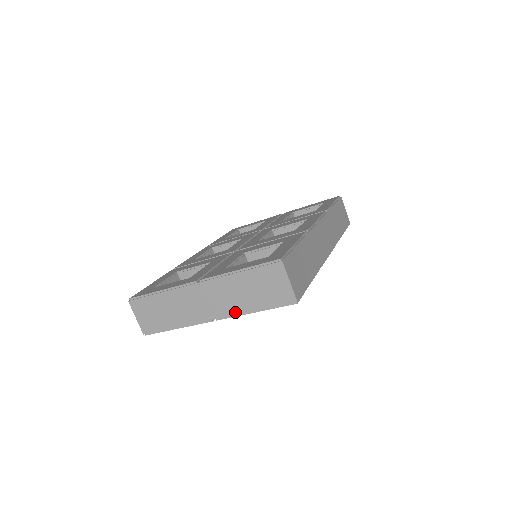
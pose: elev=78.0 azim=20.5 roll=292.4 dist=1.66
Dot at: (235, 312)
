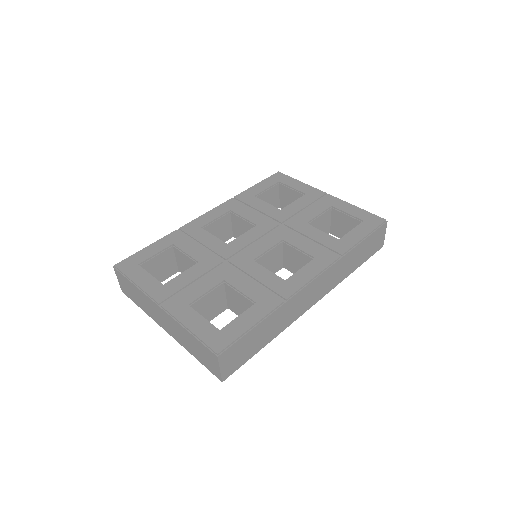
Dot at: (181, 344)
